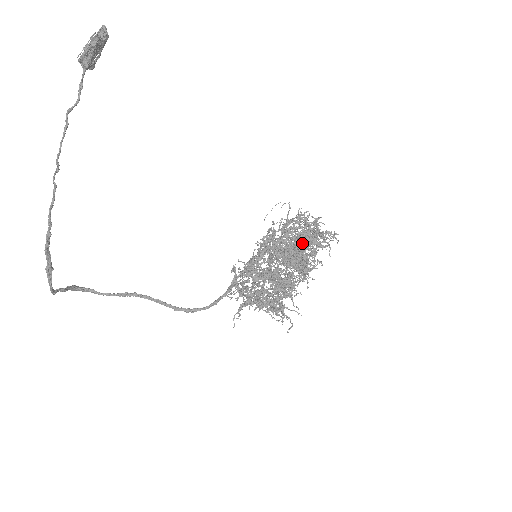
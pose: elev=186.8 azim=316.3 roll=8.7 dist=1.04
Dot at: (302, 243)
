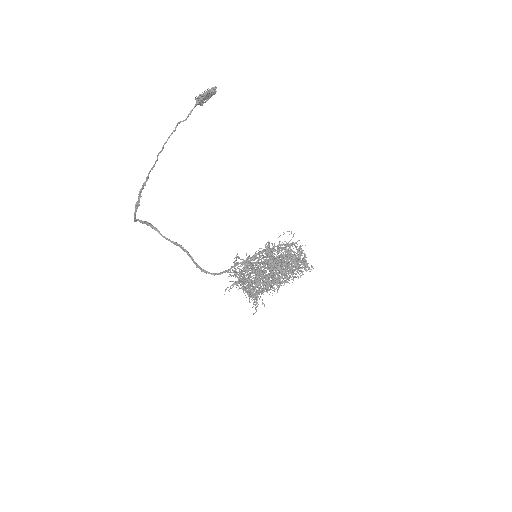
Dot at: occluded
